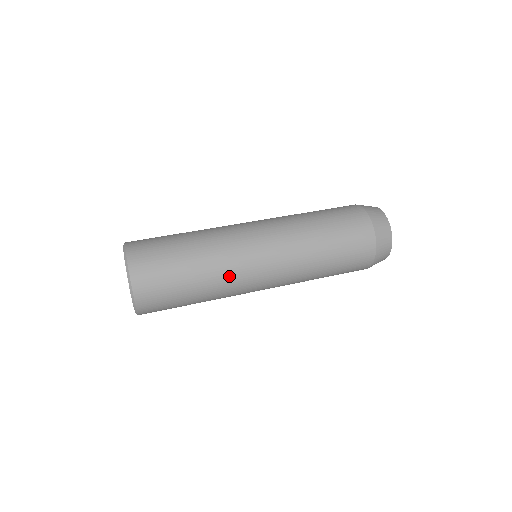
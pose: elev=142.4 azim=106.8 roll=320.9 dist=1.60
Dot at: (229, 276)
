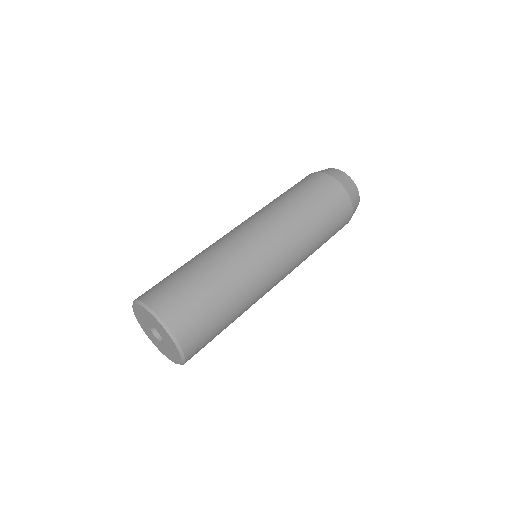
Dot at: (251, 279)
